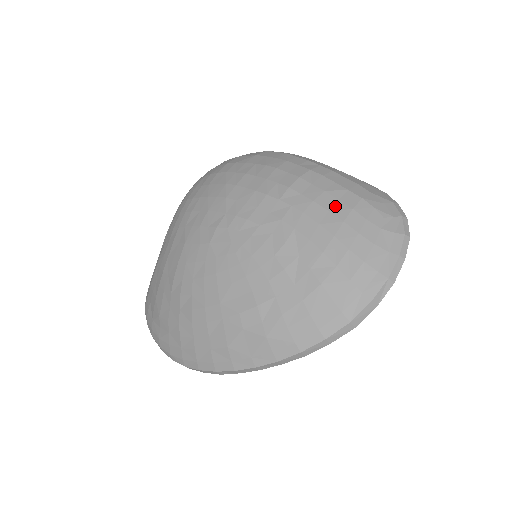
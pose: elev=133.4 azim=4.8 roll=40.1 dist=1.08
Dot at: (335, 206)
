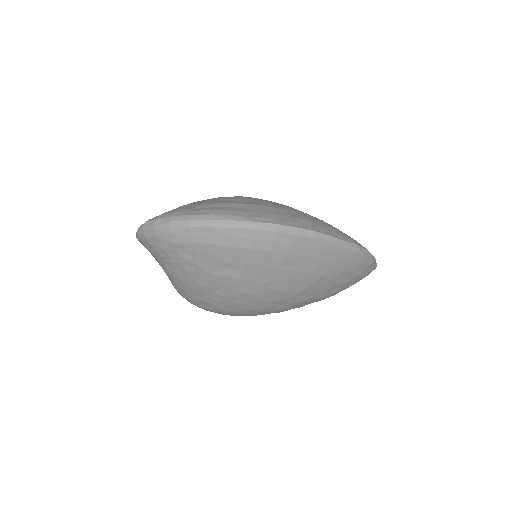
Dot at: occluded
